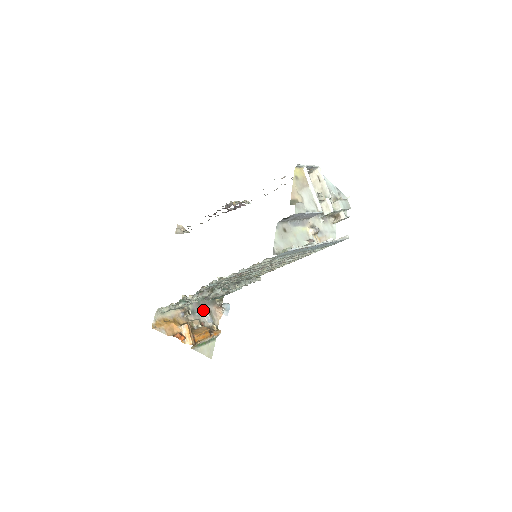
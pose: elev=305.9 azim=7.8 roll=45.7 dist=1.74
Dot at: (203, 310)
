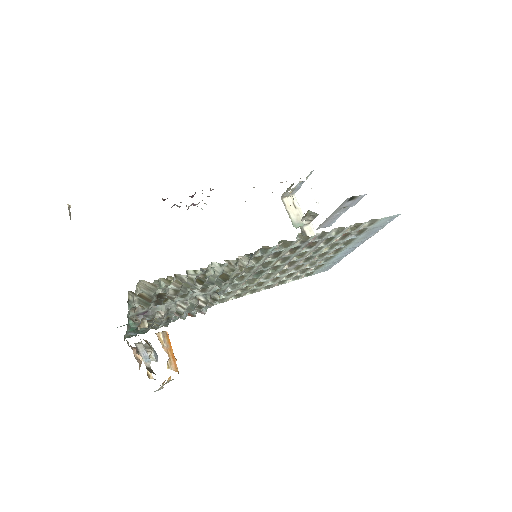
Dot at: occluded
